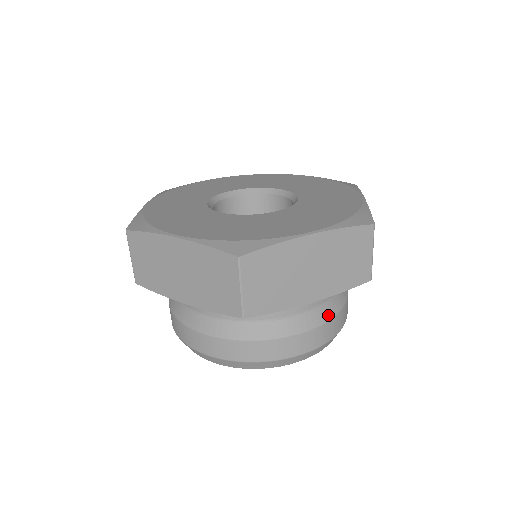
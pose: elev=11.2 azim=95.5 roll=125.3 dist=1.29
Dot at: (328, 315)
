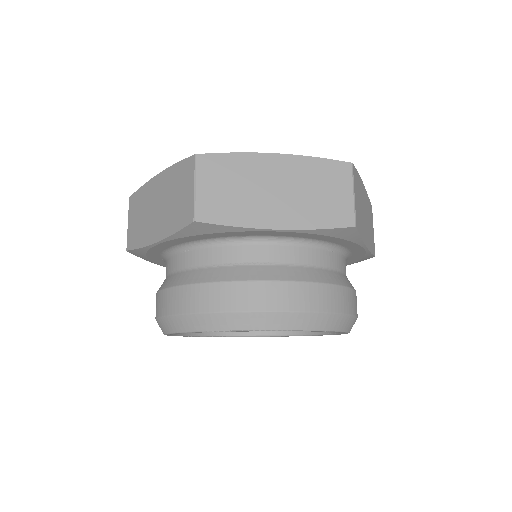
Dot at: (311, 278)
